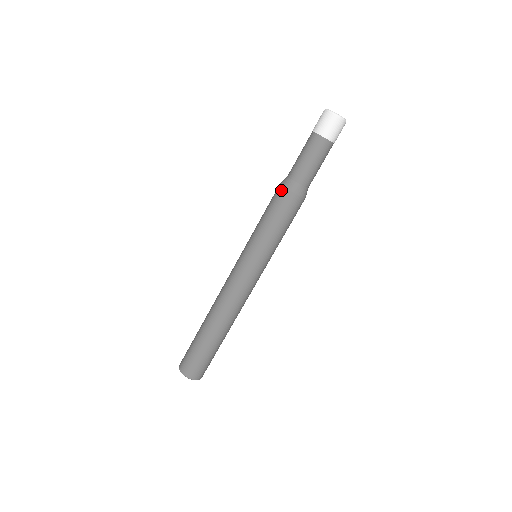
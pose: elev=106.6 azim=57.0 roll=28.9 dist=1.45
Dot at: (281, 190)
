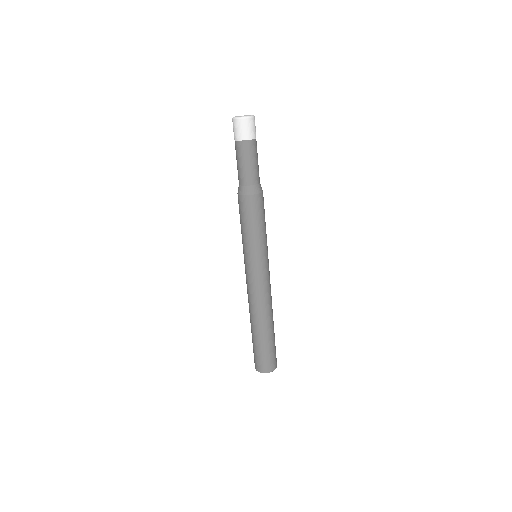
Dot at: (245, 199)
